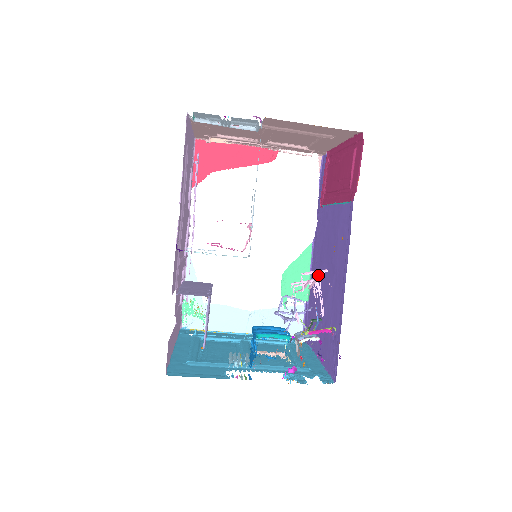
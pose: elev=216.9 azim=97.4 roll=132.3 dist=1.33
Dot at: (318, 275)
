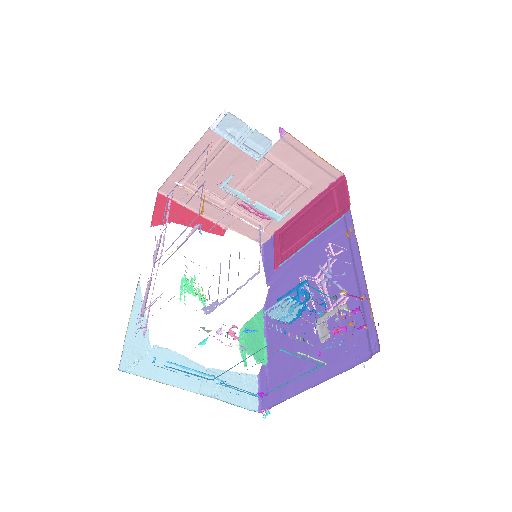
Dot at: occluded
